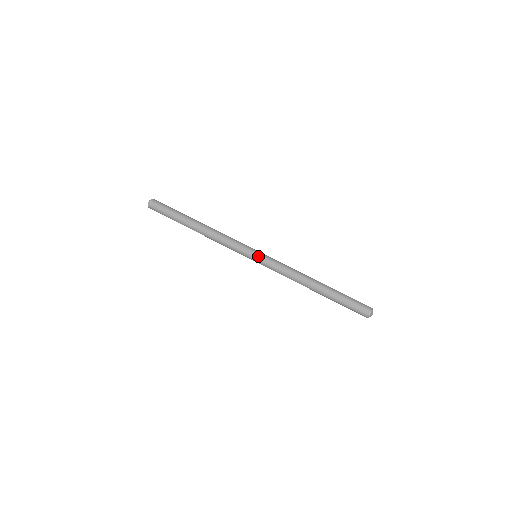
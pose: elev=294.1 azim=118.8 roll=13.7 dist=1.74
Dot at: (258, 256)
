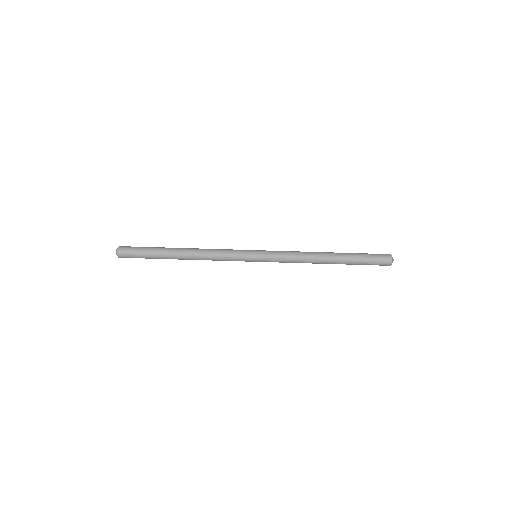
Dot at: (259, 252)
